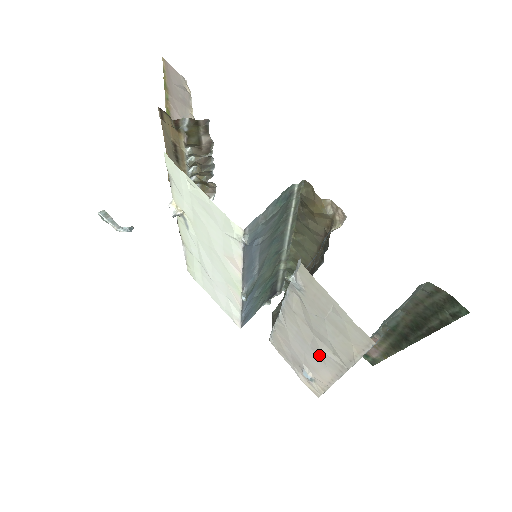
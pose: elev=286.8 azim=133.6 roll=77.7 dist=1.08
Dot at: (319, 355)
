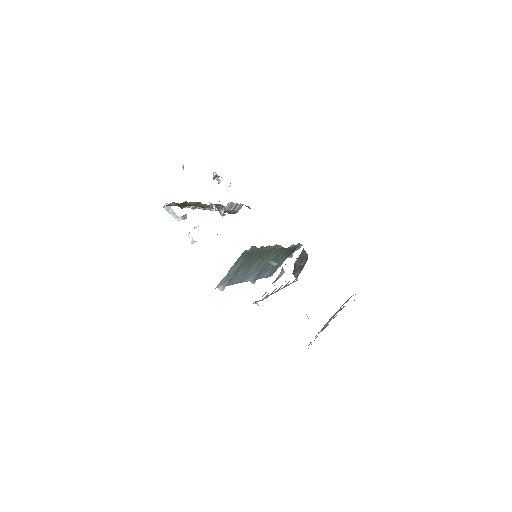
Dot at: occluded
